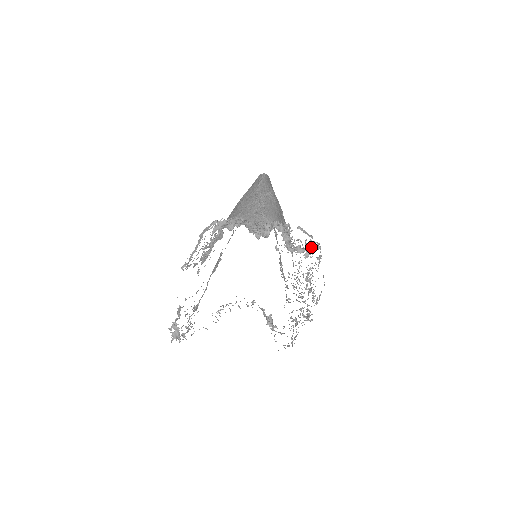
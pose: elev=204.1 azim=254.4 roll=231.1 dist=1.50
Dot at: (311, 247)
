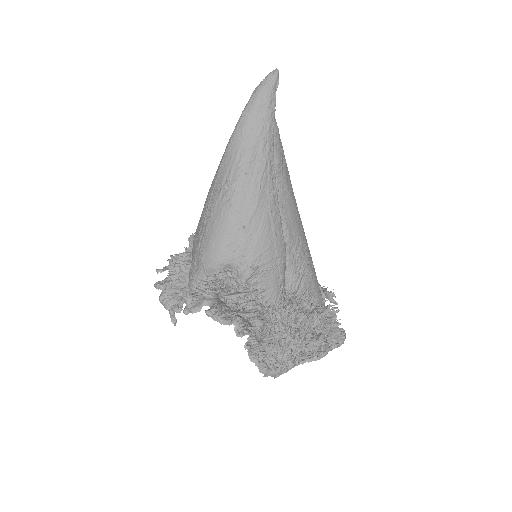
Dot at: (247, 318)
